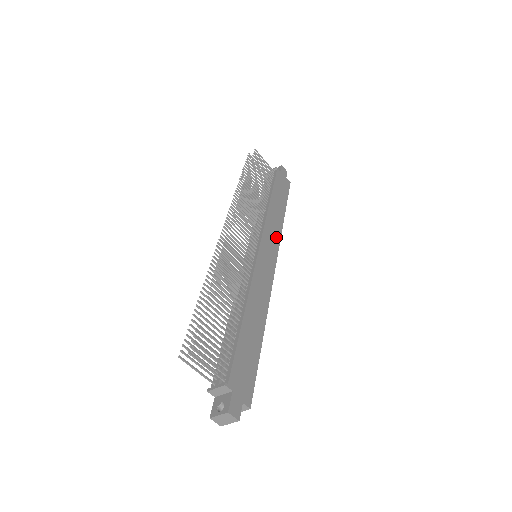
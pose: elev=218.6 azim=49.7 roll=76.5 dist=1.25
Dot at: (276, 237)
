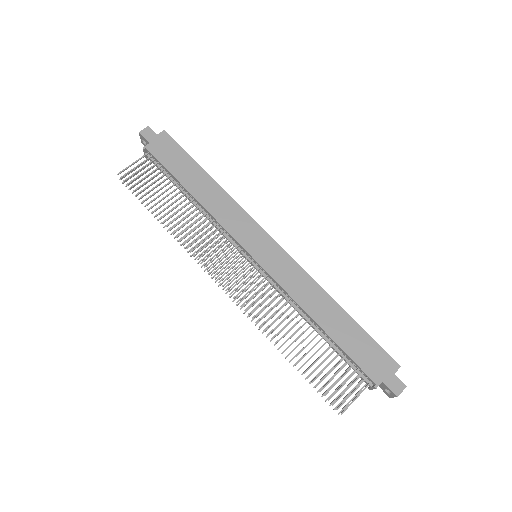
Dot at: (239, 215)
